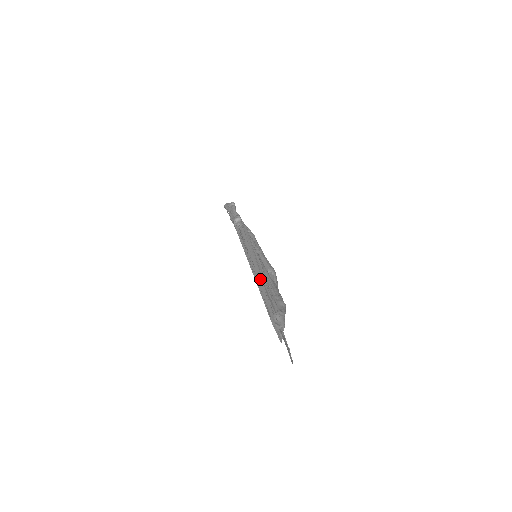
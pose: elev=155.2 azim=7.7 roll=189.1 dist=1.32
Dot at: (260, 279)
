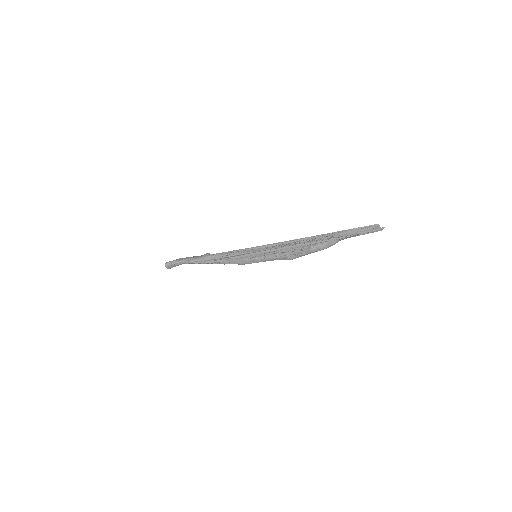
Dot at: (297, 240)
